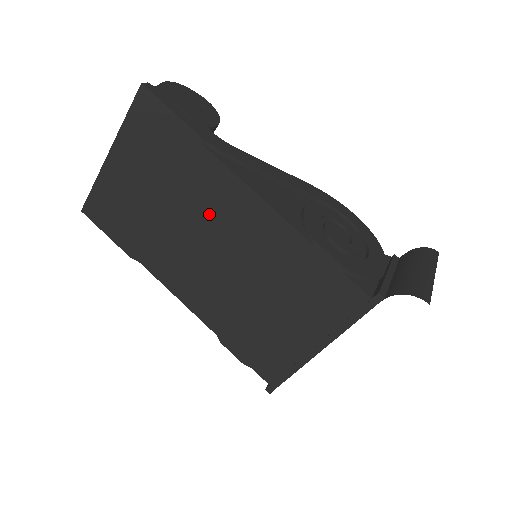
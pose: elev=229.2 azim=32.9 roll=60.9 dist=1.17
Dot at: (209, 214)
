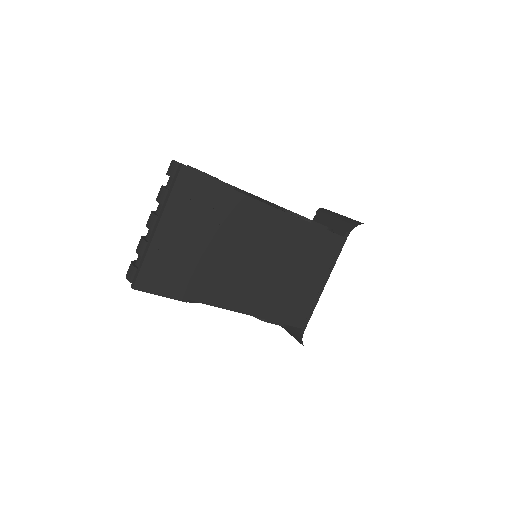
Dot at: (246, 235)
